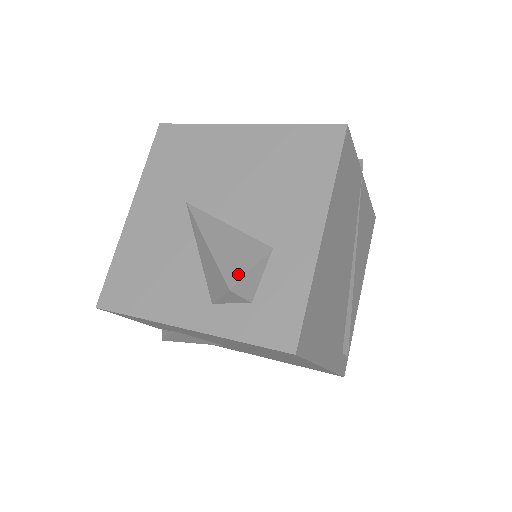
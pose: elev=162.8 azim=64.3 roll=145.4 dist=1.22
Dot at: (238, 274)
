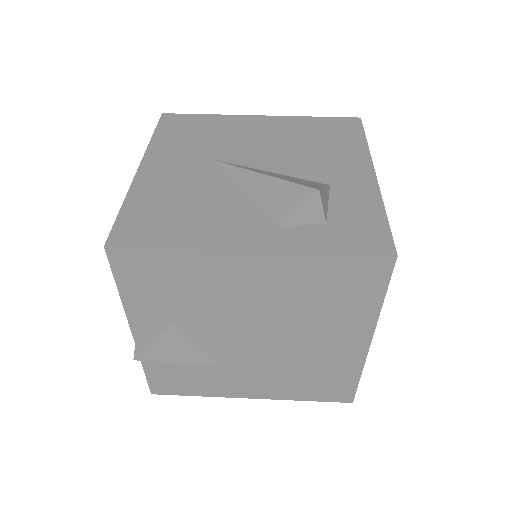
Dot at: (315, 186)
